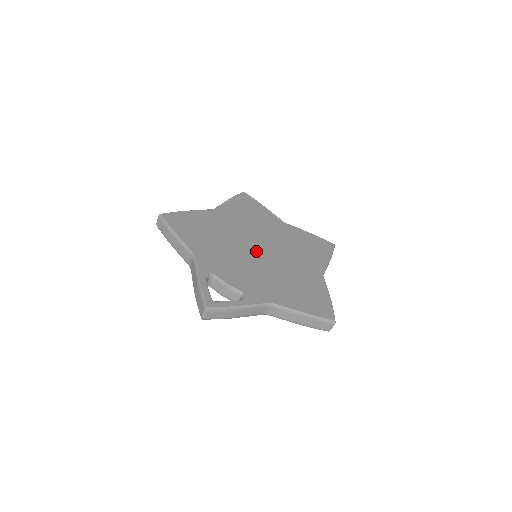
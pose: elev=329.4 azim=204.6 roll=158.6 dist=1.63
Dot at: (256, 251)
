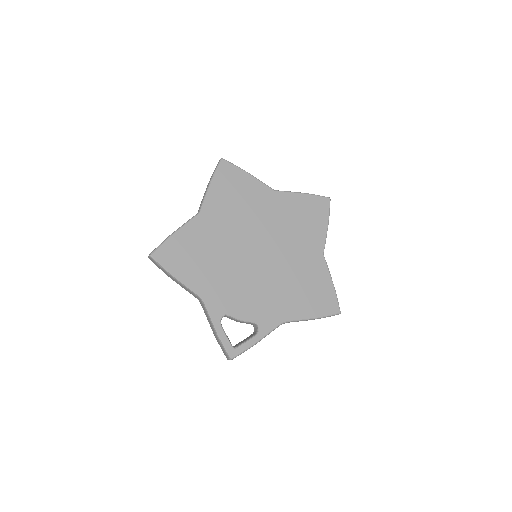
Dot at: (256, 257)
